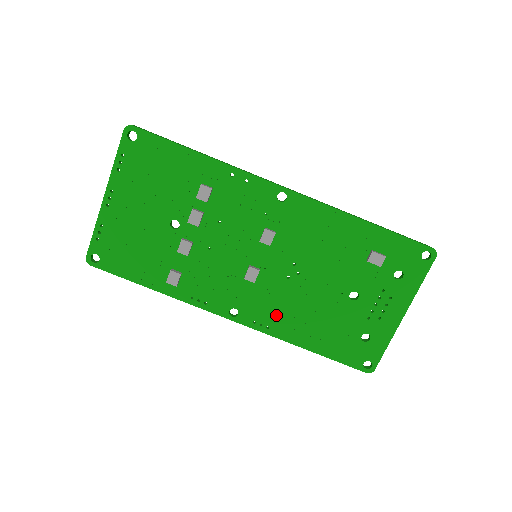
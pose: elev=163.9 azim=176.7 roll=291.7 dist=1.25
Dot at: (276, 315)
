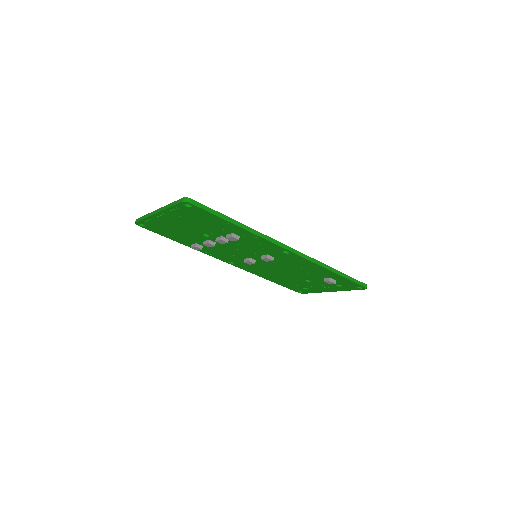
Dot at: (257, 270)
